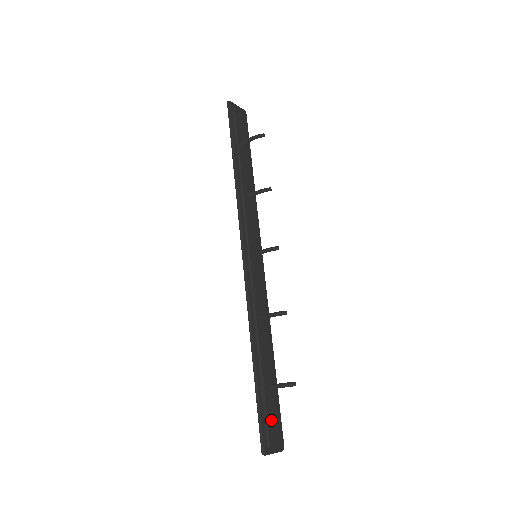
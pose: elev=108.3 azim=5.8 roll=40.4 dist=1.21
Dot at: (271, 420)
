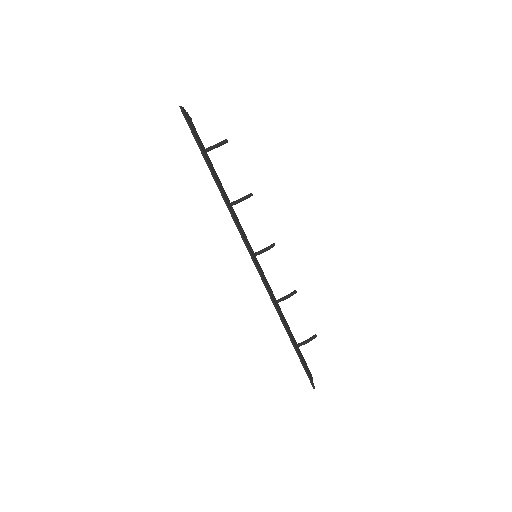
Dot at: occluded
